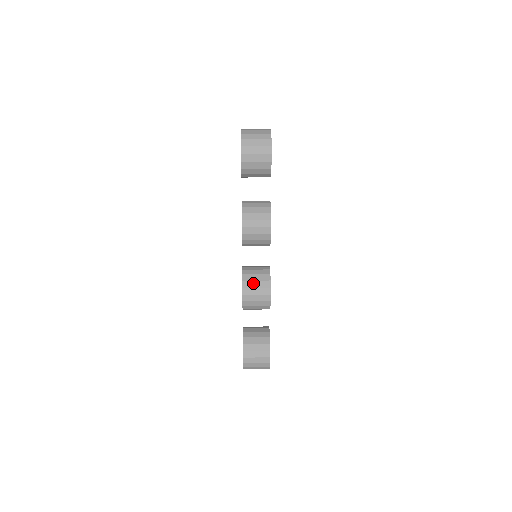
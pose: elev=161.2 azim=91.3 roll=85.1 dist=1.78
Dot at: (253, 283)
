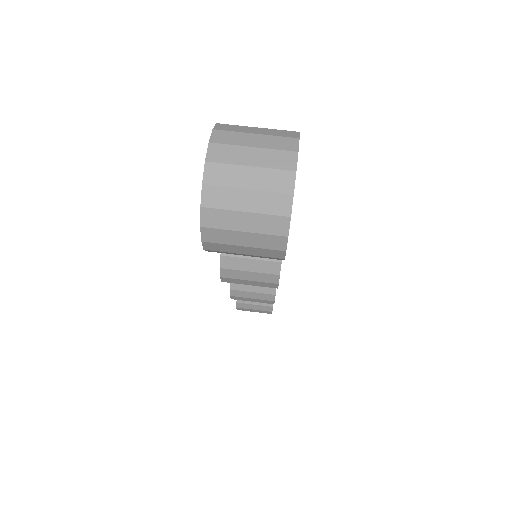
Dot at: (247, 294)
